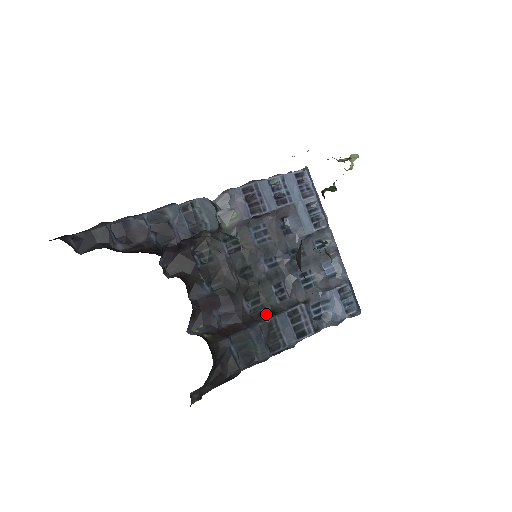
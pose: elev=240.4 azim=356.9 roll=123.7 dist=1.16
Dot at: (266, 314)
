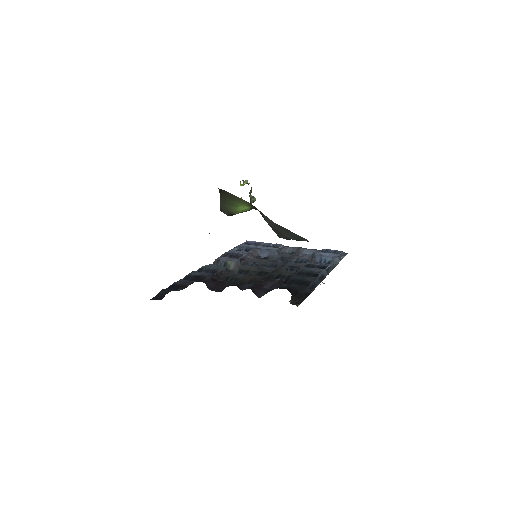
Dot at: occluded
